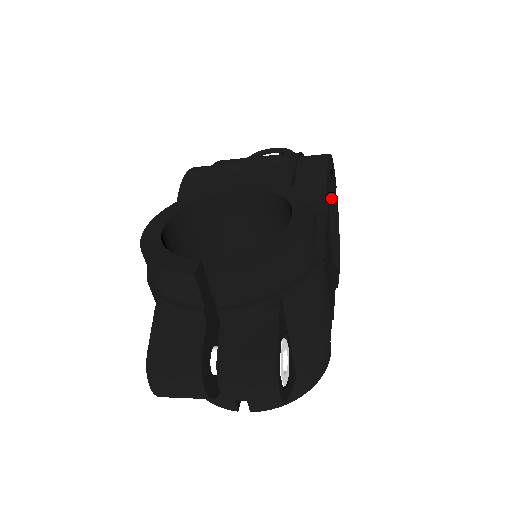
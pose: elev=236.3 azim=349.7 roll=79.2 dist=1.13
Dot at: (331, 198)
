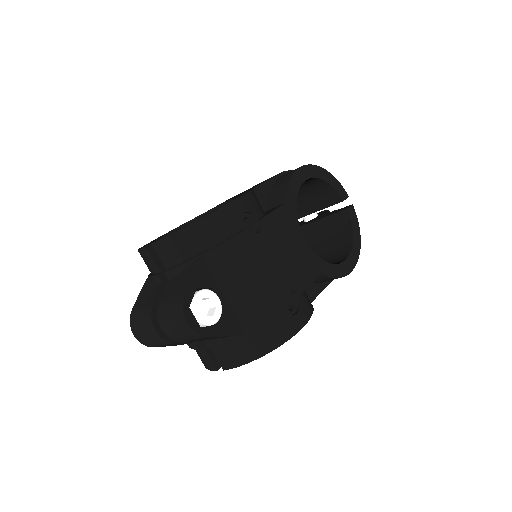
Dot at: (346, 207)
